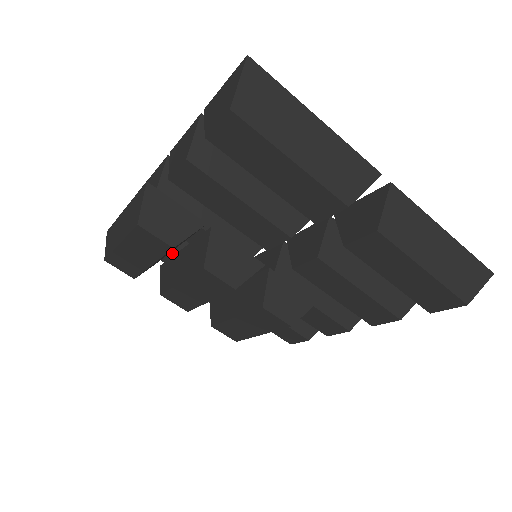
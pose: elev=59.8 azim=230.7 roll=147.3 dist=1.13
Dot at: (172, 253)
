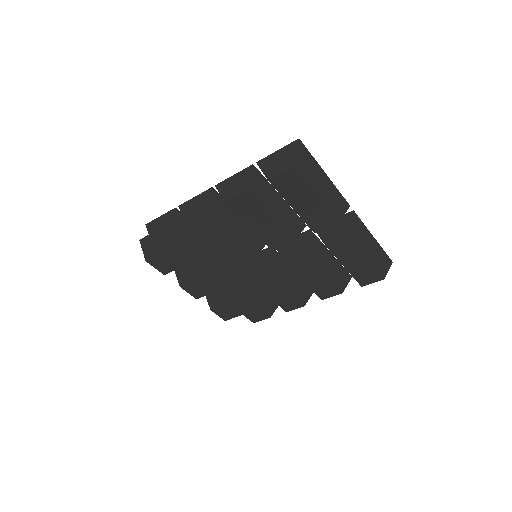
Dot at: occluded
